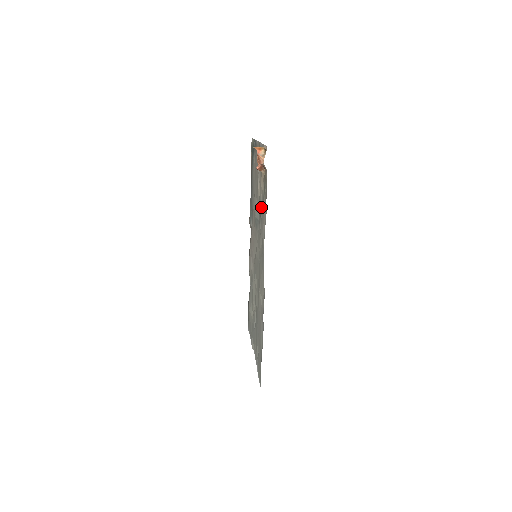
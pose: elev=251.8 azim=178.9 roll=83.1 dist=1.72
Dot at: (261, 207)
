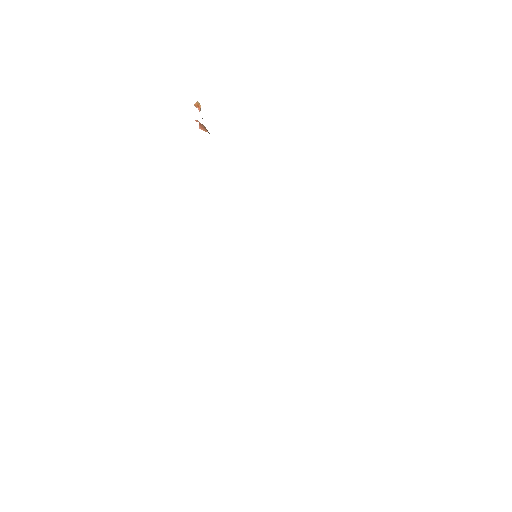
Dot at: occluded
